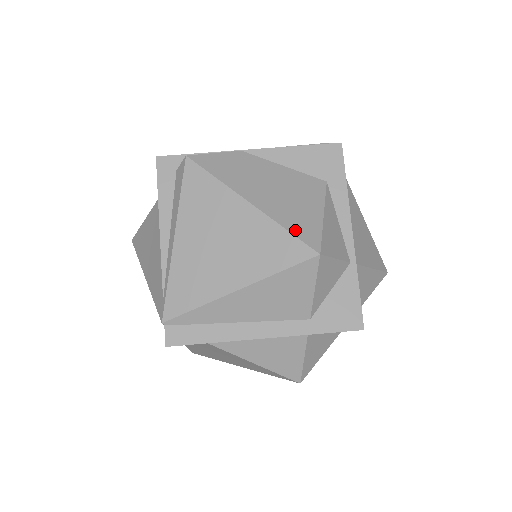
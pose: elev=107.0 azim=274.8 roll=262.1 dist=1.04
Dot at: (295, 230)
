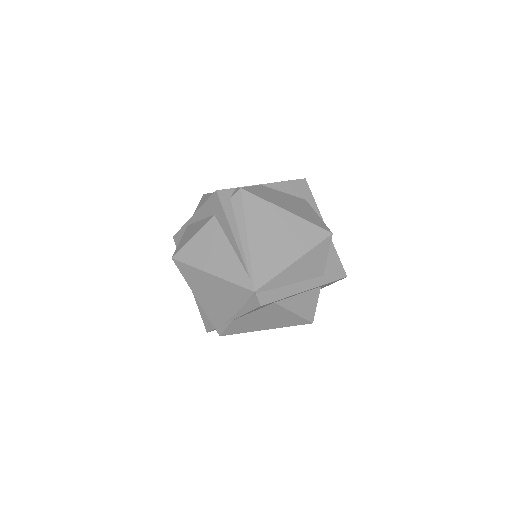
Dot at: (315, 223)
